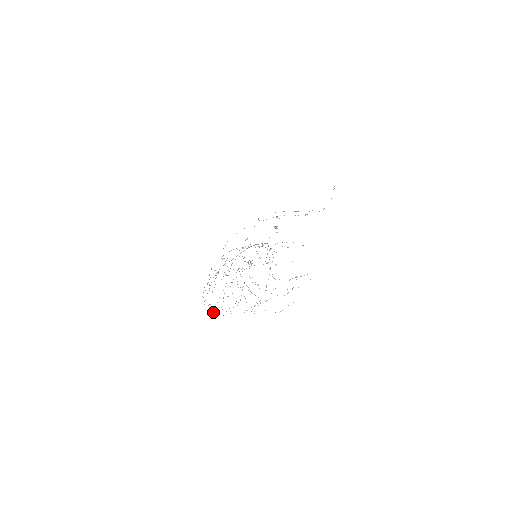
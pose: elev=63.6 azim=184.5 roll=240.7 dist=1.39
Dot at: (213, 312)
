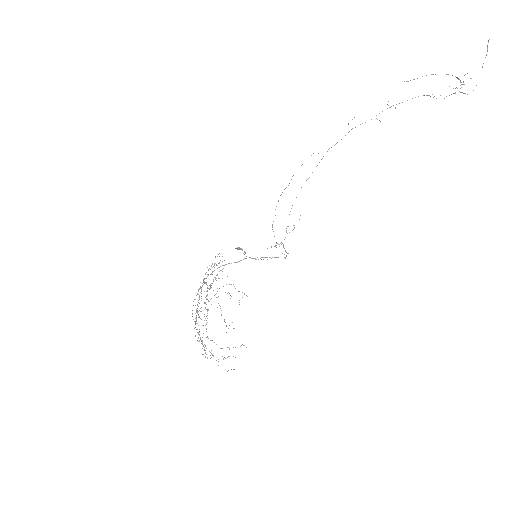
Dot at: (203, 325)
